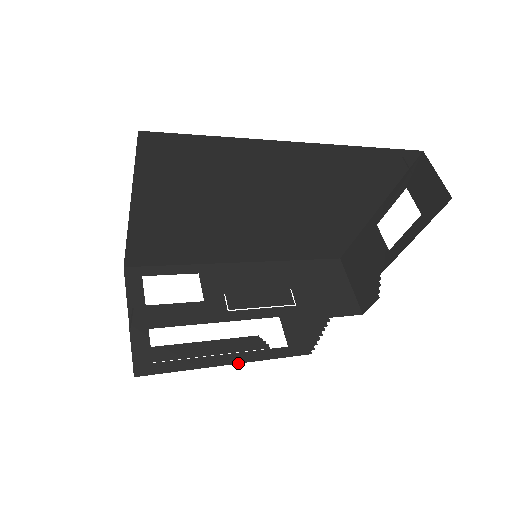
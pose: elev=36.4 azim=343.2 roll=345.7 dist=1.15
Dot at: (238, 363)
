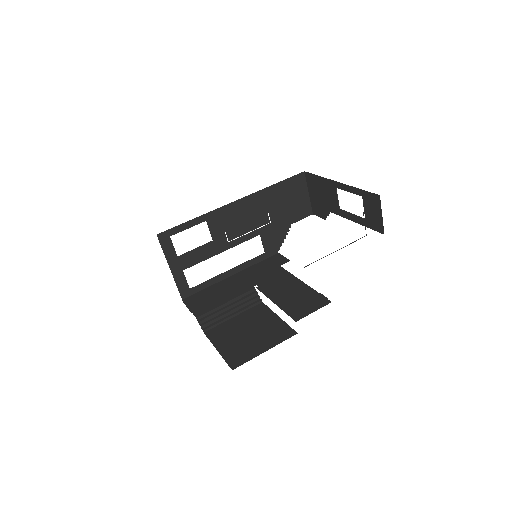
Dot at: (236, 273)
